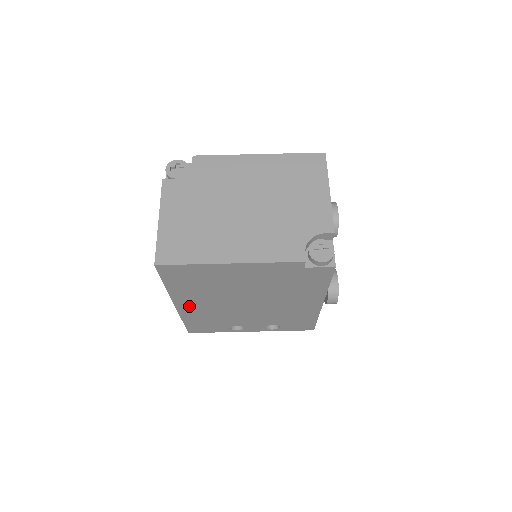
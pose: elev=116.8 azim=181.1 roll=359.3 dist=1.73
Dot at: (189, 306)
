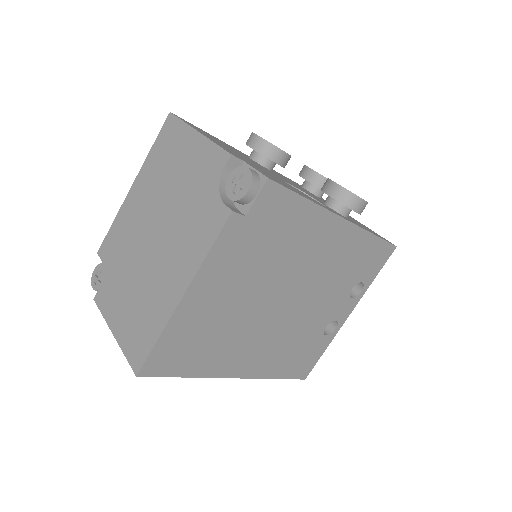
Dot at: (249, 364)
